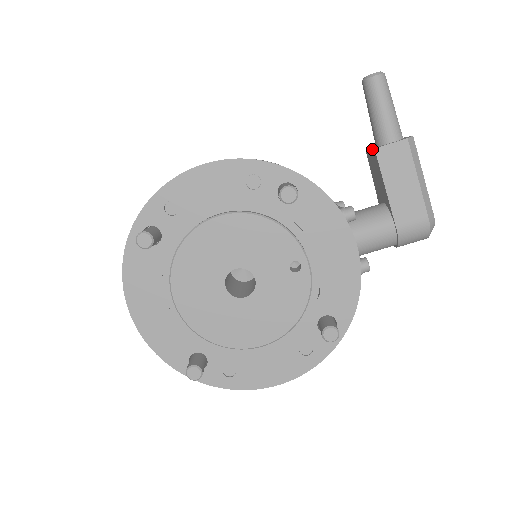
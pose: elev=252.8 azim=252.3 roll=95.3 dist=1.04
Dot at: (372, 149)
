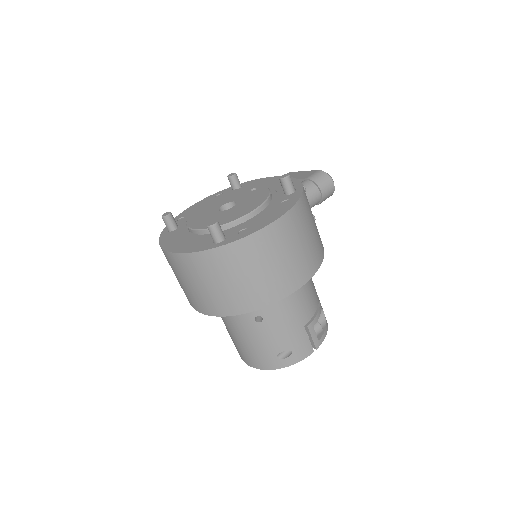
Dot at: occluded
